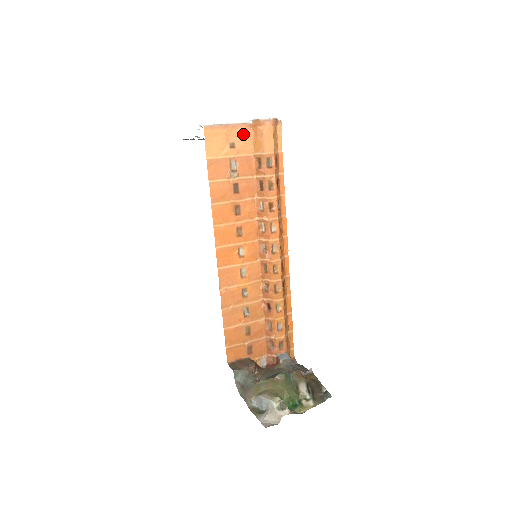
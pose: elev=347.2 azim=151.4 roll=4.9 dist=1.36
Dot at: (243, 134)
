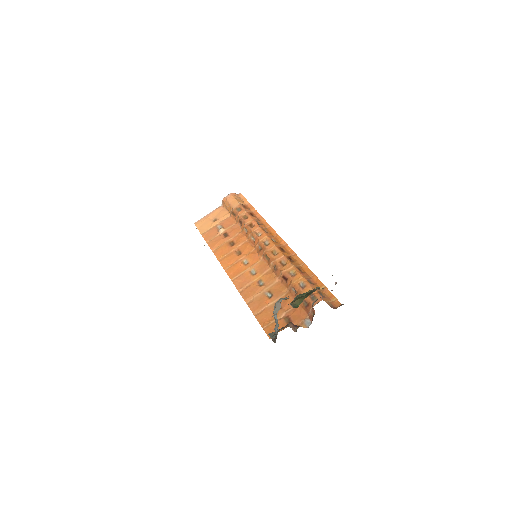
Dot at: (219, 212)
